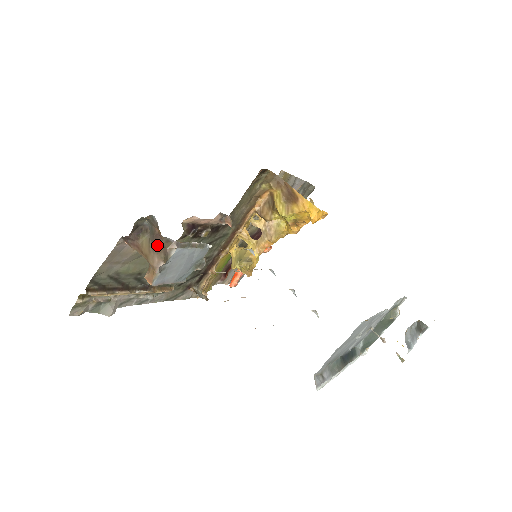
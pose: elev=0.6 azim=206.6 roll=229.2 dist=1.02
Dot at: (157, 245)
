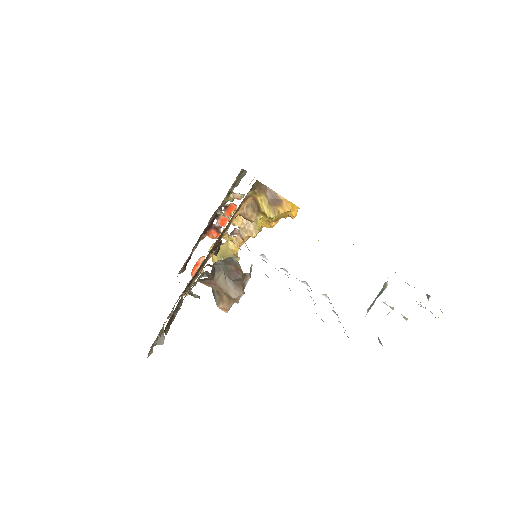
Dot at: (234, 280)
